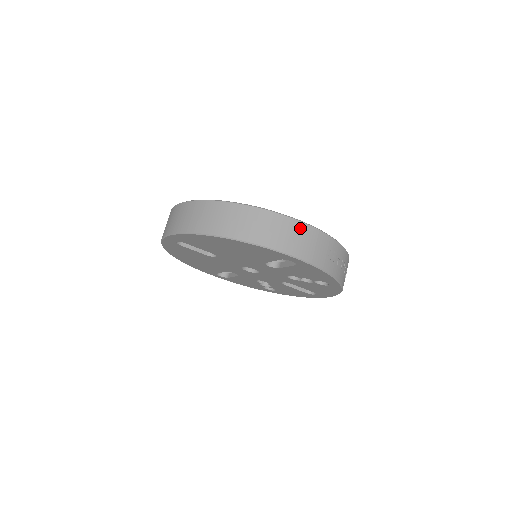
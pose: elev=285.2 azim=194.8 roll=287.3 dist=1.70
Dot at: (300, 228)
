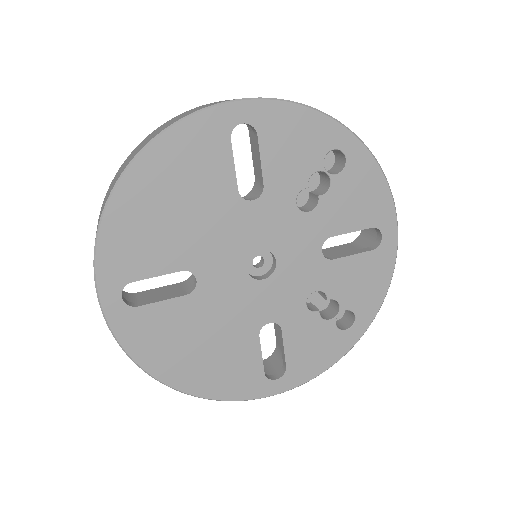
Dot at: occluded
